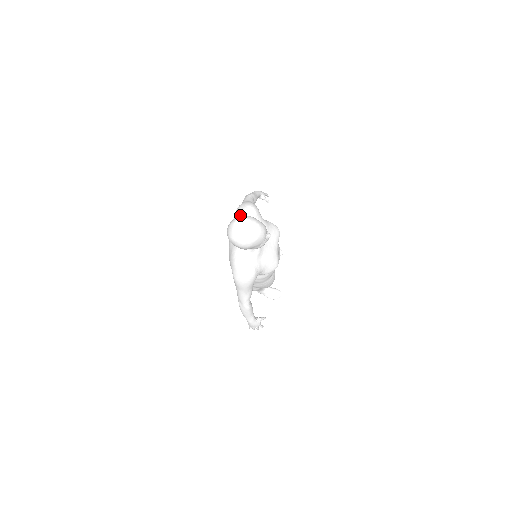
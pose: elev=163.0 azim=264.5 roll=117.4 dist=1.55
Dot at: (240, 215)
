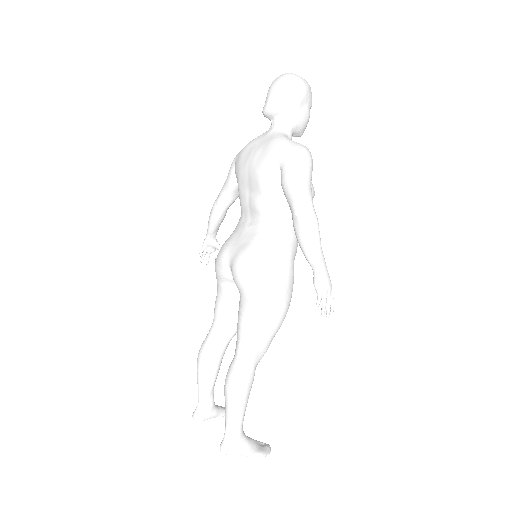
Dot at: occluded
